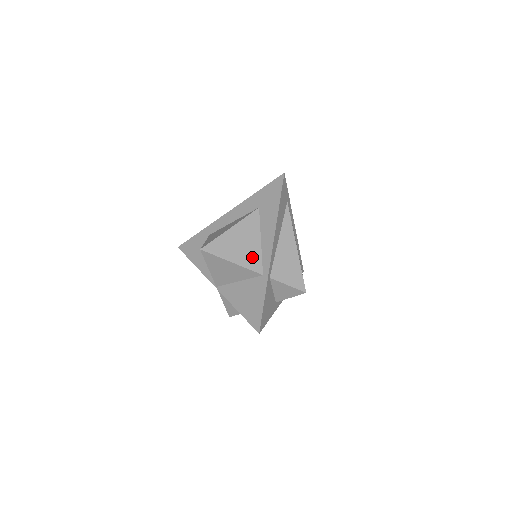
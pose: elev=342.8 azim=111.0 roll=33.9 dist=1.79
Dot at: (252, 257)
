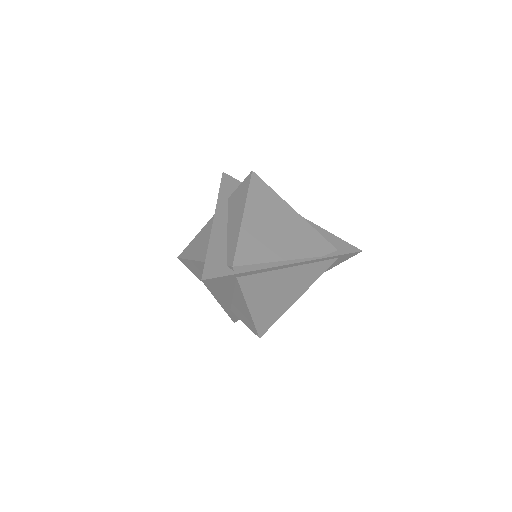
Dot at: occluded
